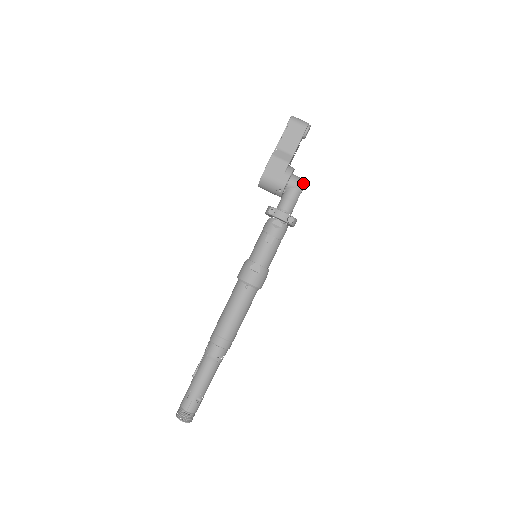
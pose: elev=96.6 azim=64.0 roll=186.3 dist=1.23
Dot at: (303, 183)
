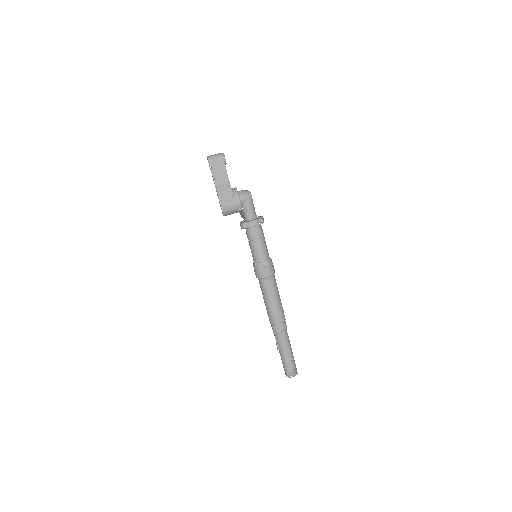
Dot at: (249, 193)
